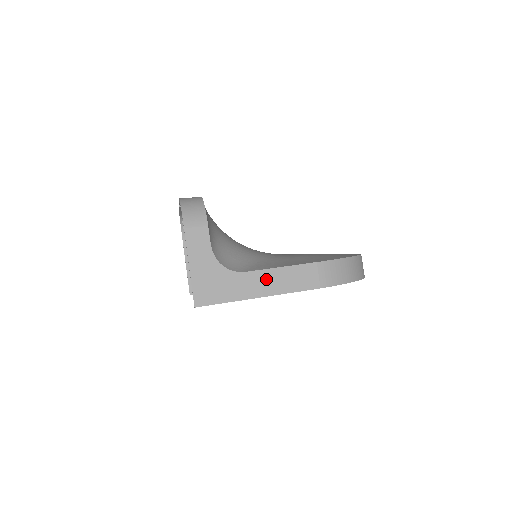
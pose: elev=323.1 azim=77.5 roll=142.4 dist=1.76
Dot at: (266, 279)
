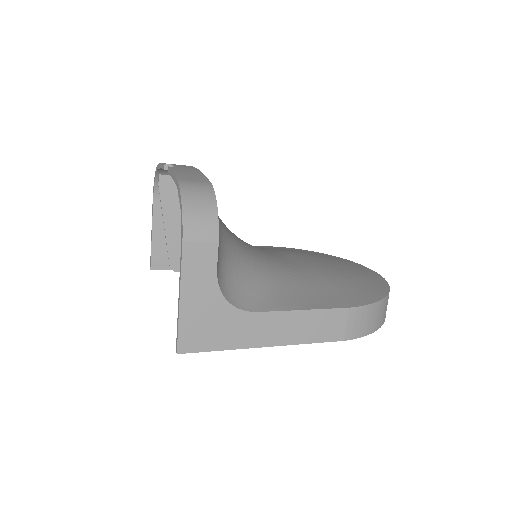
Dot at: (281, 324)
